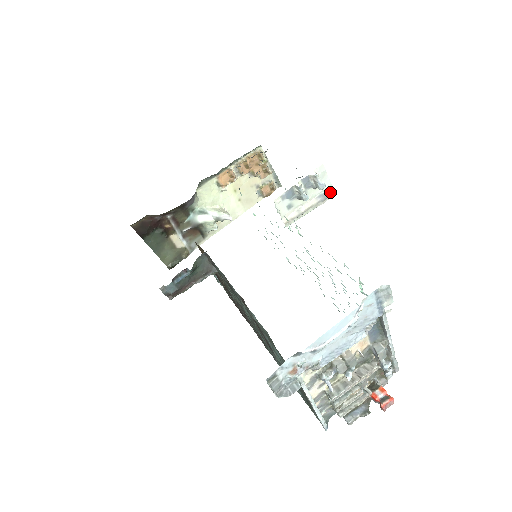
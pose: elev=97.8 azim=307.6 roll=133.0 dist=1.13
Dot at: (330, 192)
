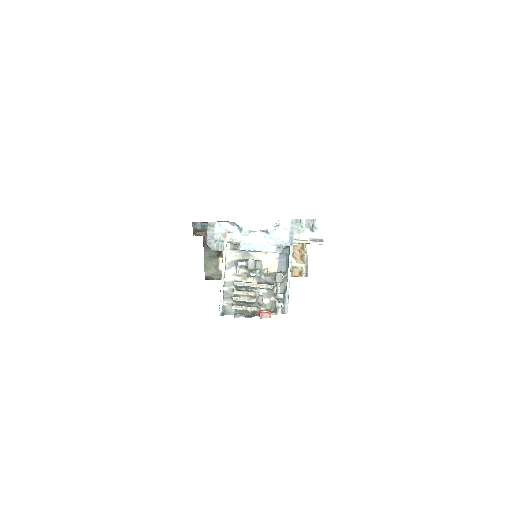
Dot at: (320, 240)
